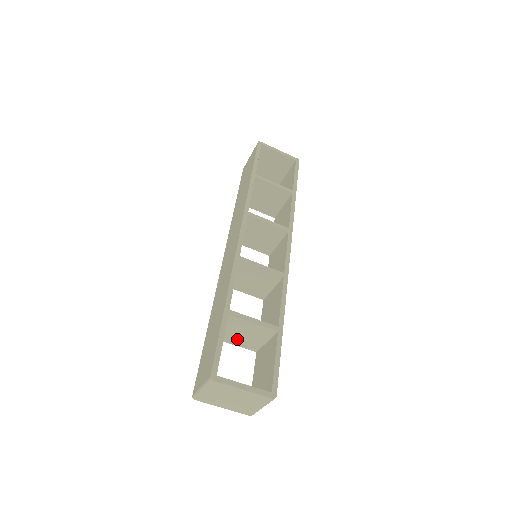
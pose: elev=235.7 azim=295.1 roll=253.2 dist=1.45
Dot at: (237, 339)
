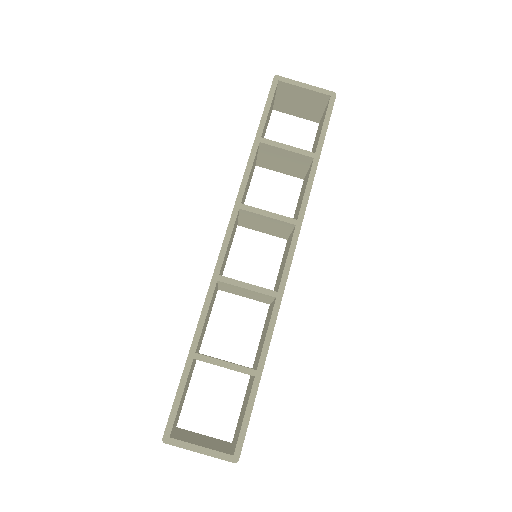
Dot at: occluded
